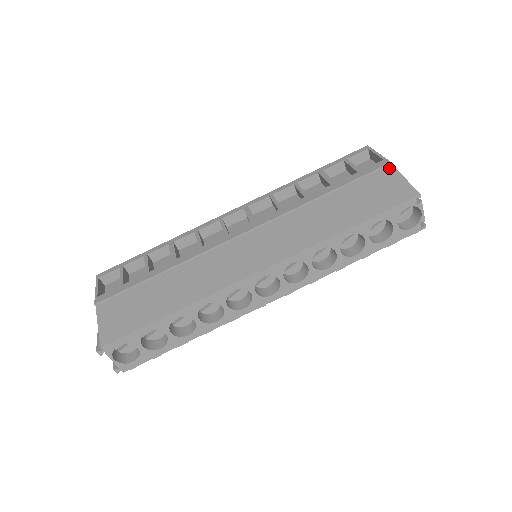
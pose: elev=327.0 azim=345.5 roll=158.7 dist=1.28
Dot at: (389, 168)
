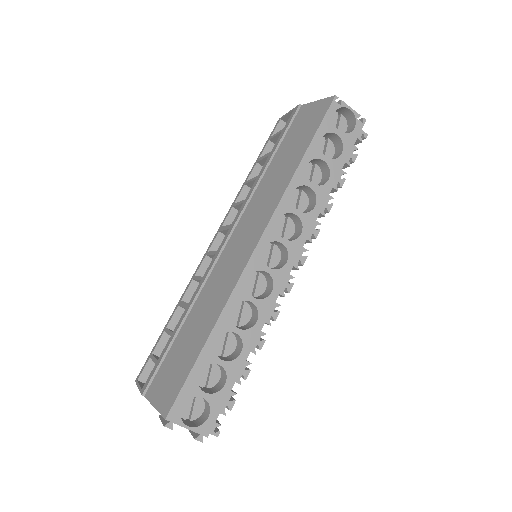
Dot at: (301, 108)
